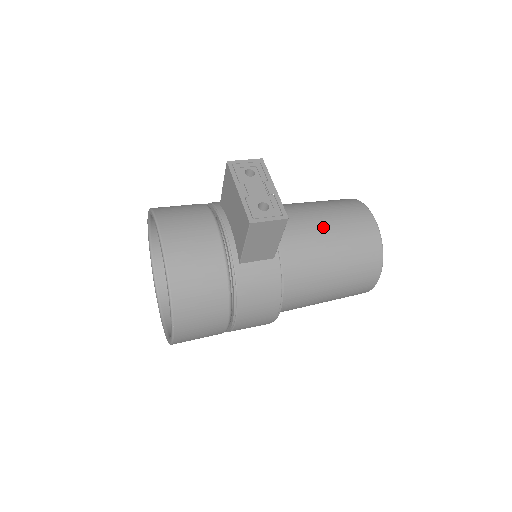
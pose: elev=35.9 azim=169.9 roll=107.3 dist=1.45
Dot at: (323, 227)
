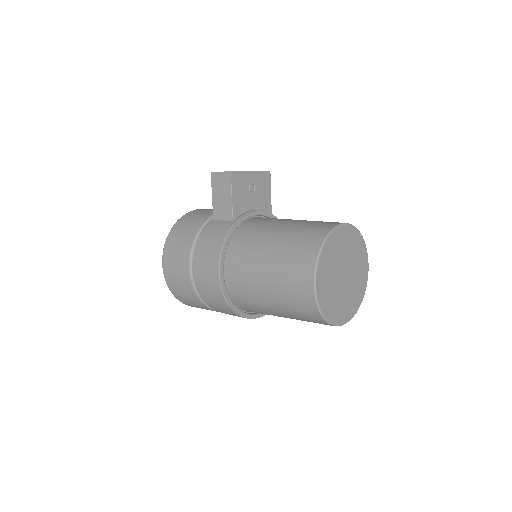
Dot at: (291, 221)
